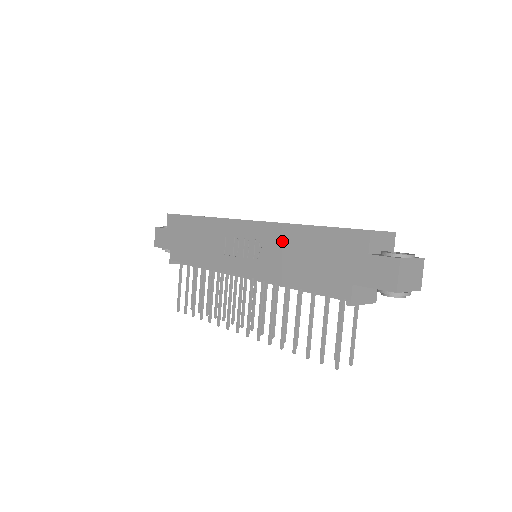
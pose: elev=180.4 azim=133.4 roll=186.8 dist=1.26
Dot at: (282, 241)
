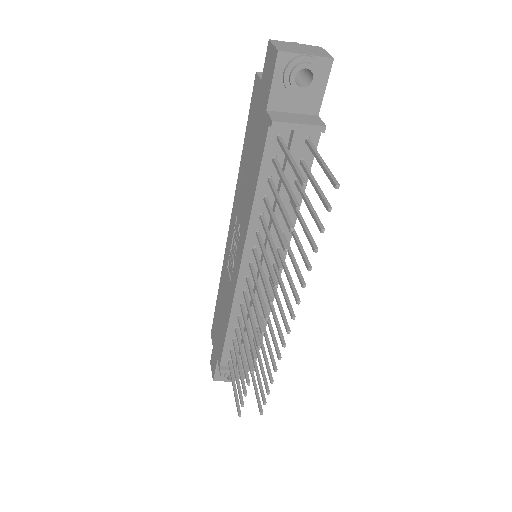
Dot at: (240, 191)
